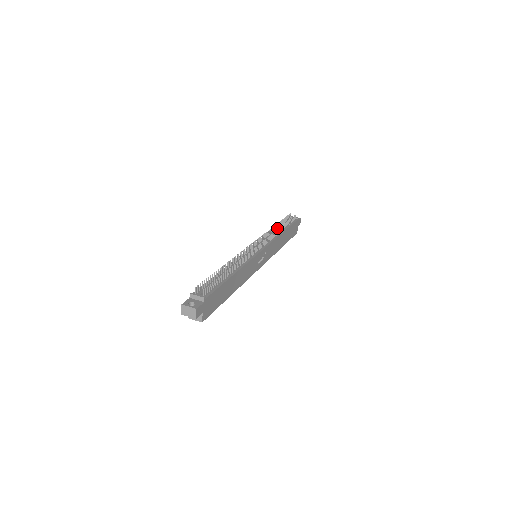
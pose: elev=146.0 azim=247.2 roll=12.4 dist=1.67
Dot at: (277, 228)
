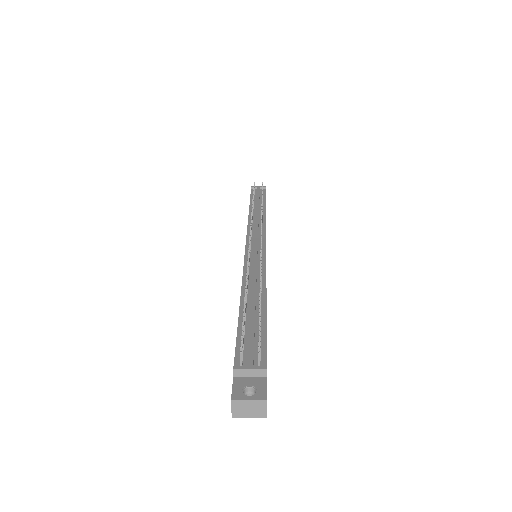
Dot at: (253, 206)
